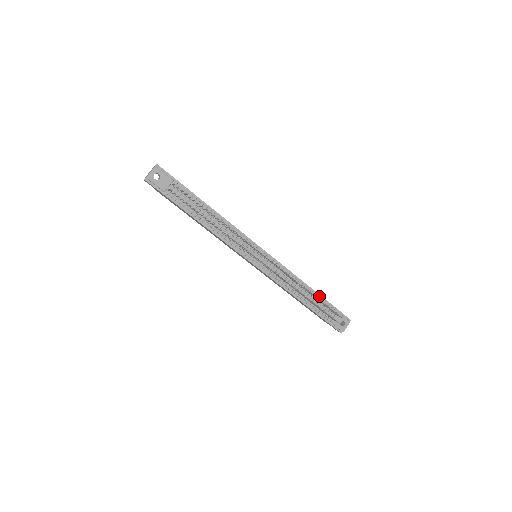
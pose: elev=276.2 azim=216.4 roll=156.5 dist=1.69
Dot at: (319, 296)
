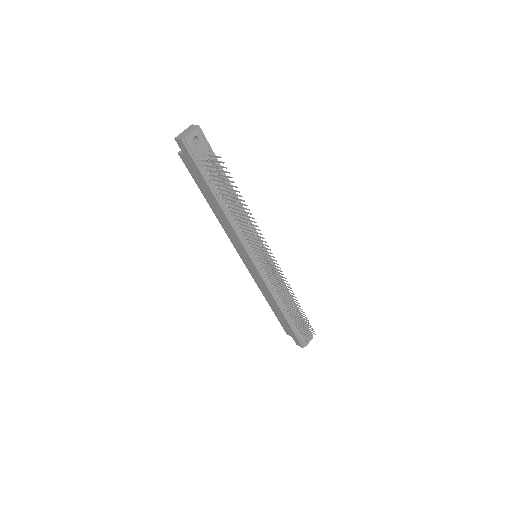
Dot at: (297, 308)
